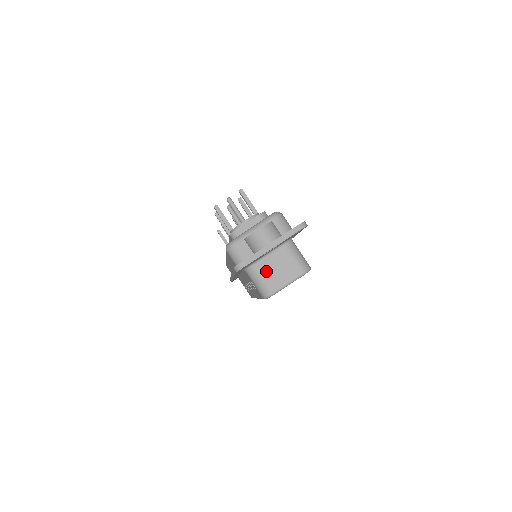
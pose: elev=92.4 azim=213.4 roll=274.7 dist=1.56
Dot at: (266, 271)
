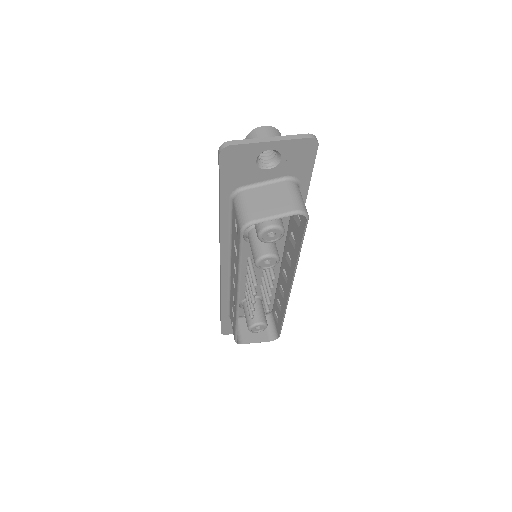
Dot at: (255, 198)
